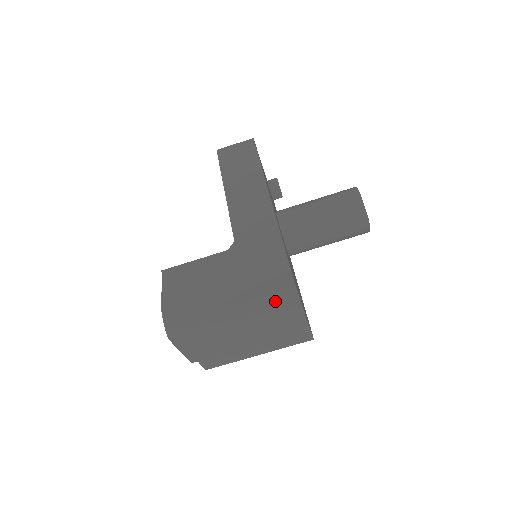
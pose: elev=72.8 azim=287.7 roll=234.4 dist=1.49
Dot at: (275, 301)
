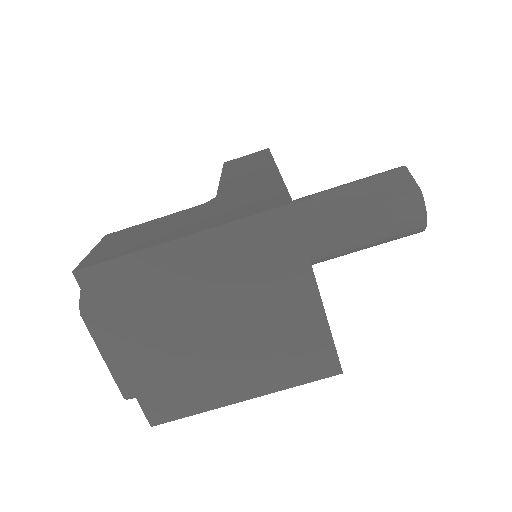
Dot at: (260, 239)
